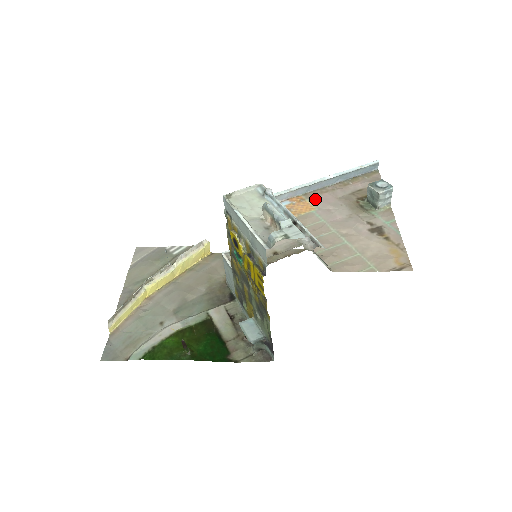
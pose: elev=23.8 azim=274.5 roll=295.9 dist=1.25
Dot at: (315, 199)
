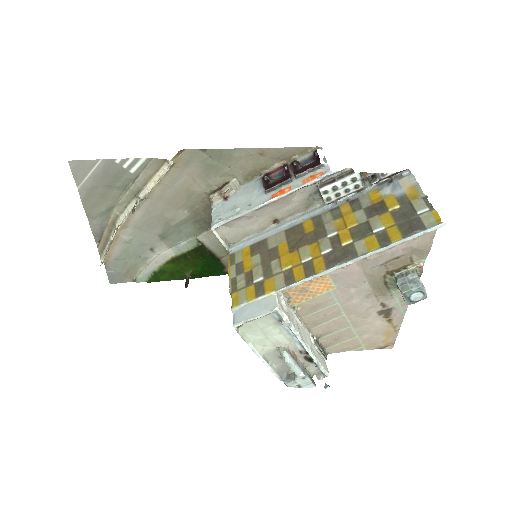
Dot at: (338, 275)
